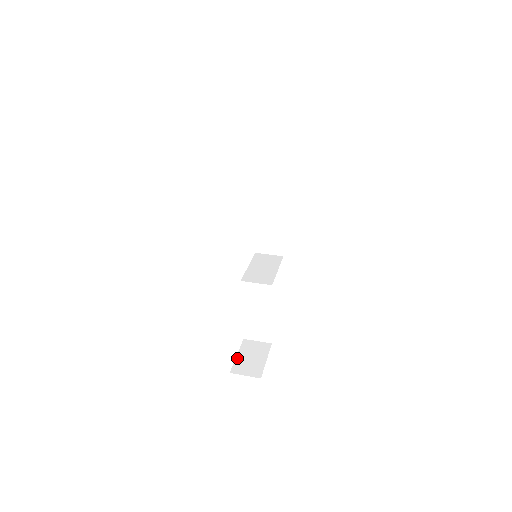
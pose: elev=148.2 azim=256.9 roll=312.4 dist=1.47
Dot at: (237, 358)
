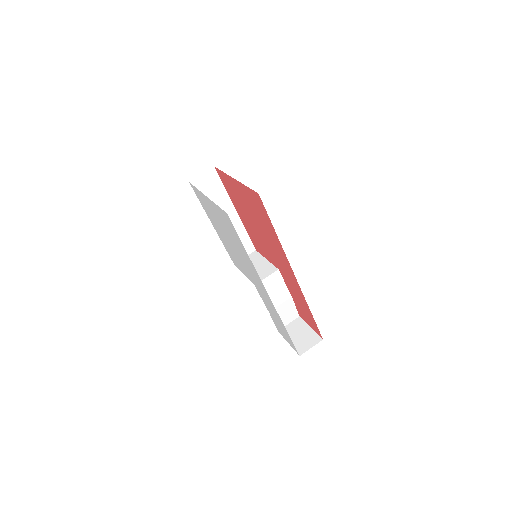
Dot at: occluded
